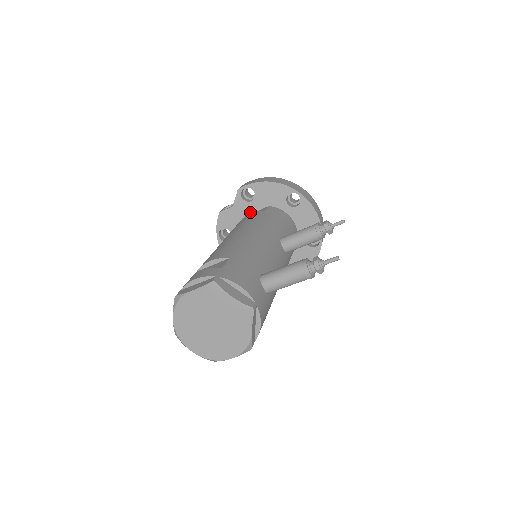
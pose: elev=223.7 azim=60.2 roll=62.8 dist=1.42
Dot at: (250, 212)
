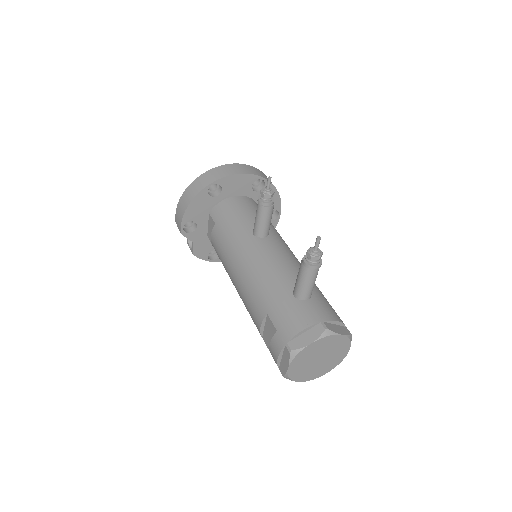
Dot at: (206, 230)
